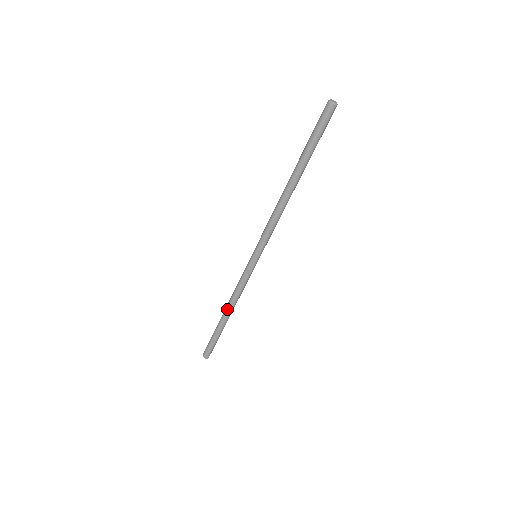
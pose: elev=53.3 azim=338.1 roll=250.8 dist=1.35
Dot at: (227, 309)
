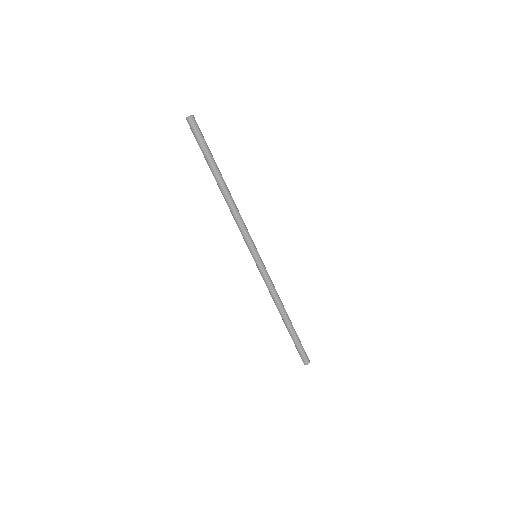
Dot at: (282, 311)
